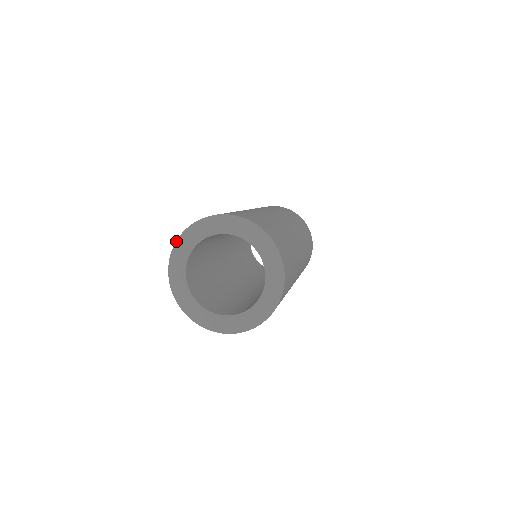
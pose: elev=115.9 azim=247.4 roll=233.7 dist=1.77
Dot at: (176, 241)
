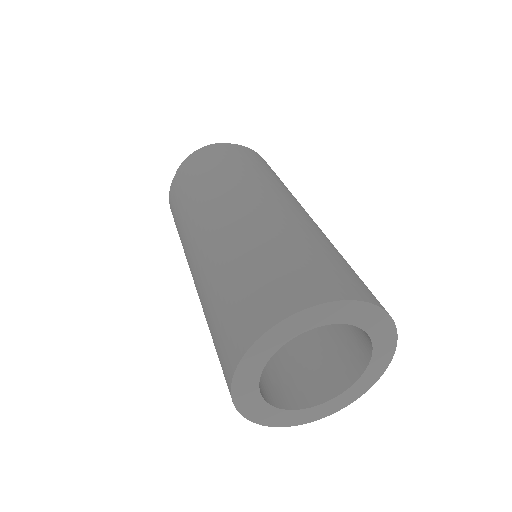
Dot at: (233, 375)
